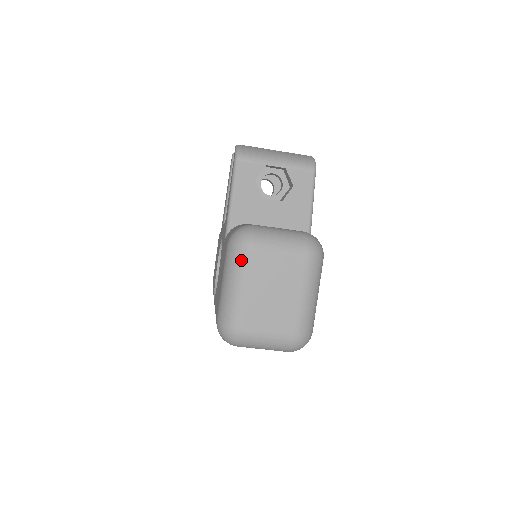
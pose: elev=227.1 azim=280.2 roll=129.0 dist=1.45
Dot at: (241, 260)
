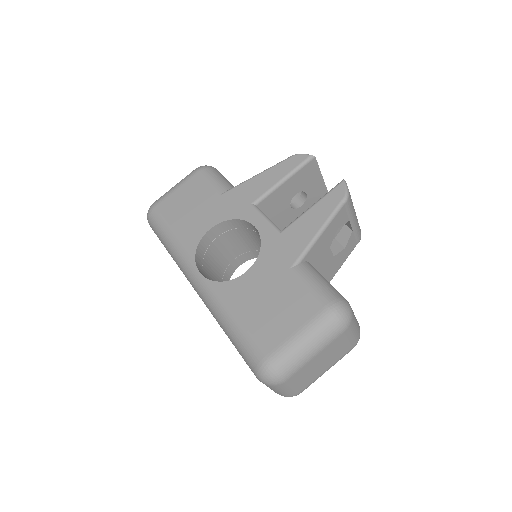
Dot at: (333, 334)
